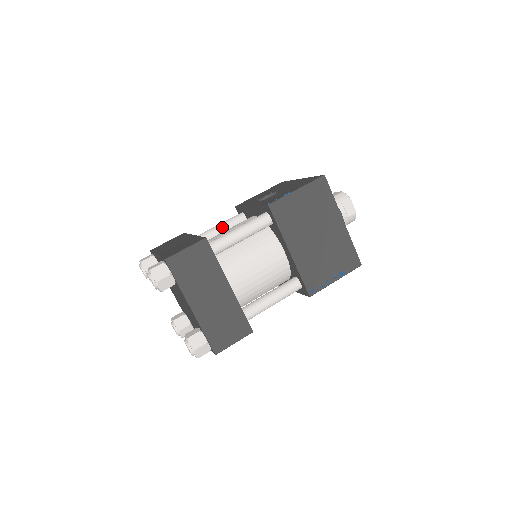
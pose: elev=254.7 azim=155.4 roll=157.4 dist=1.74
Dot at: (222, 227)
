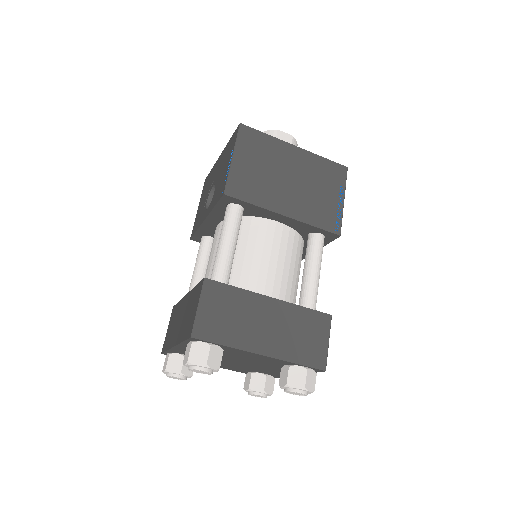
Dot at: (200, 266)
